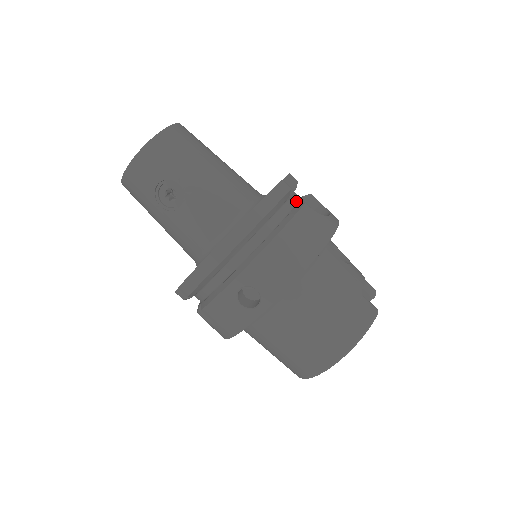
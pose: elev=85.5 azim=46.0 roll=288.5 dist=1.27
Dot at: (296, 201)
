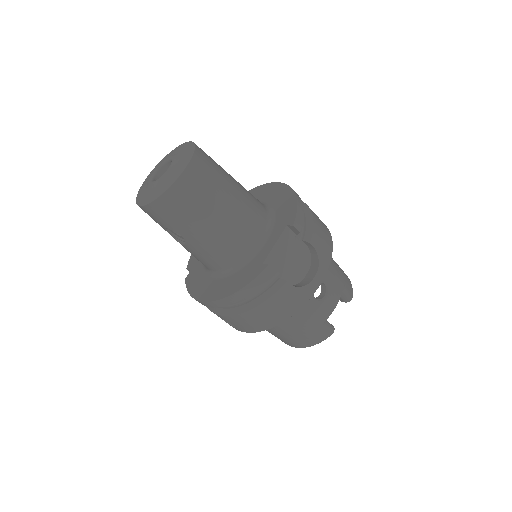
Dot at: (287, 260)
